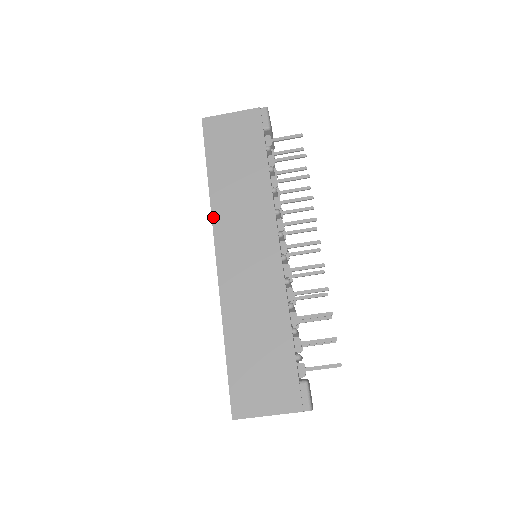
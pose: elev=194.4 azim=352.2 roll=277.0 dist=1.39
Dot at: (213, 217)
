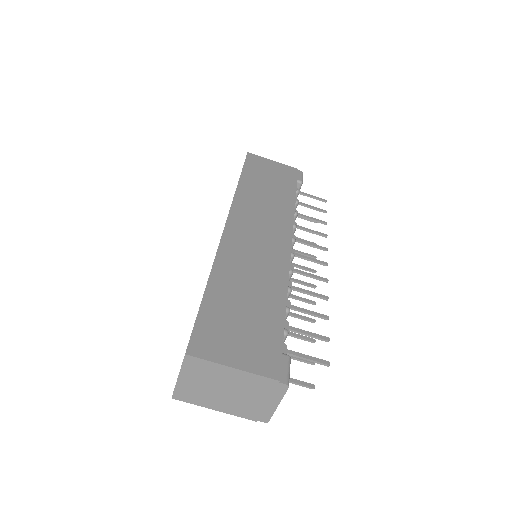
Dot at: (234, 201)
